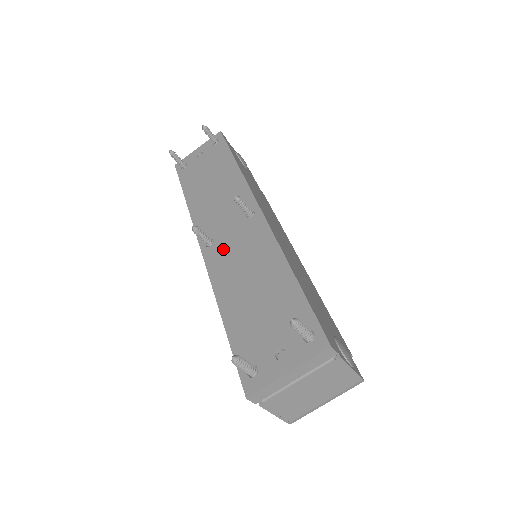
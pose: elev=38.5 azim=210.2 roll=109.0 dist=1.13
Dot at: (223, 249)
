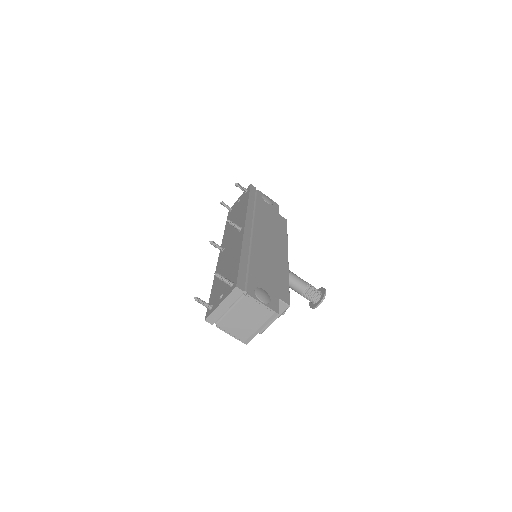
Dot at: (225, 252)
